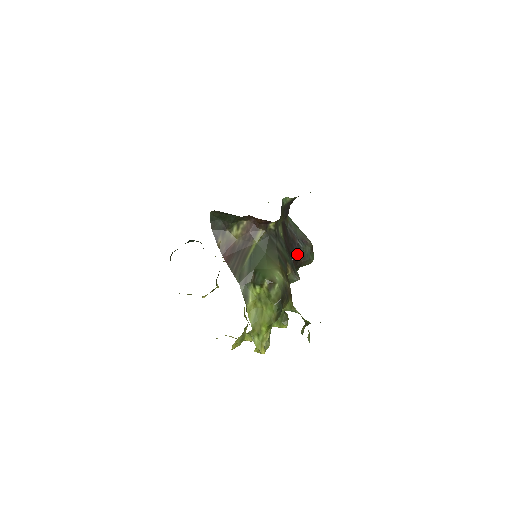
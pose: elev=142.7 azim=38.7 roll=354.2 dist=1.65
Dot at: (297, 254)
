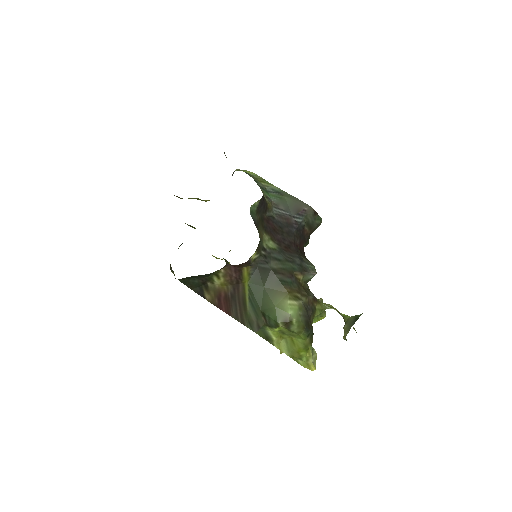
Dot at: (300, 232)
